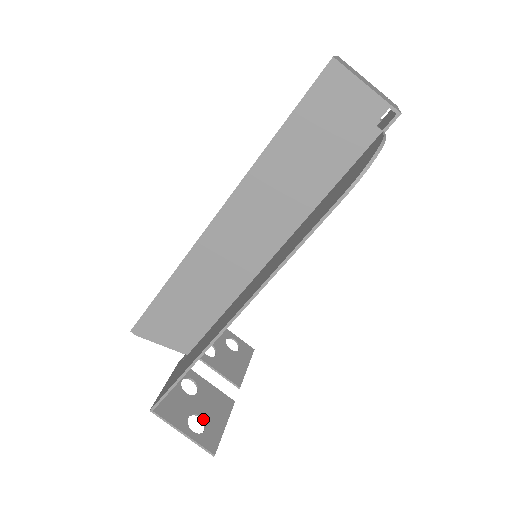
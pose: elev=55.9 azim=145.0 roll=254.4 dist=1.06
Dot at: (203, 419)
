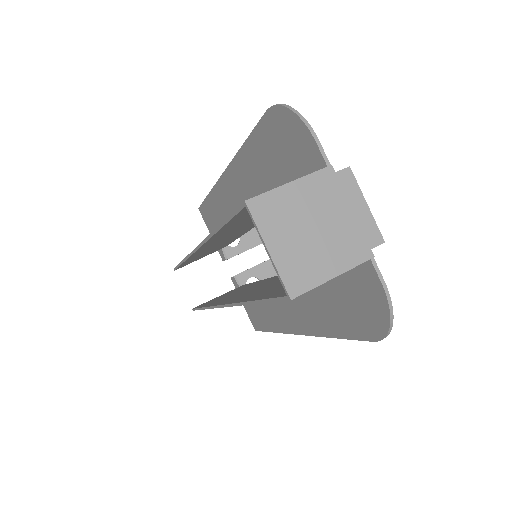
Dot at: occluded
